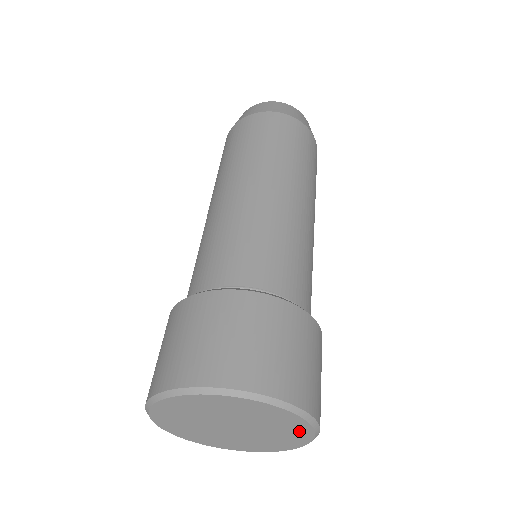
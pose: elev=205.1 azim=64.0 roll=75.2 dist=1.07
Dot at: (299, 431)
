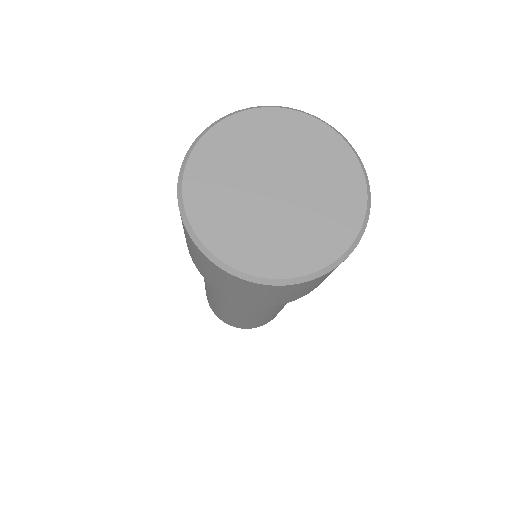
Dot at: (348, 212)
